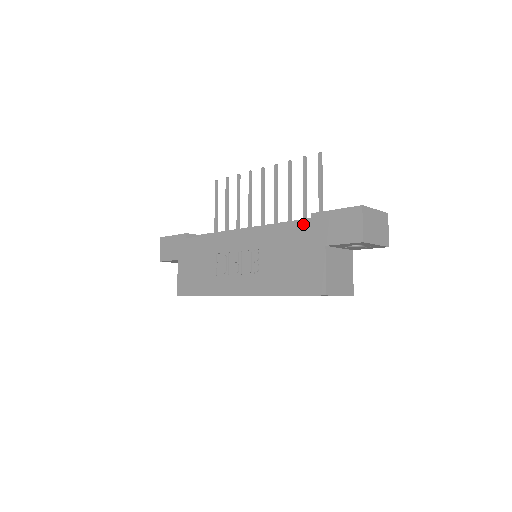
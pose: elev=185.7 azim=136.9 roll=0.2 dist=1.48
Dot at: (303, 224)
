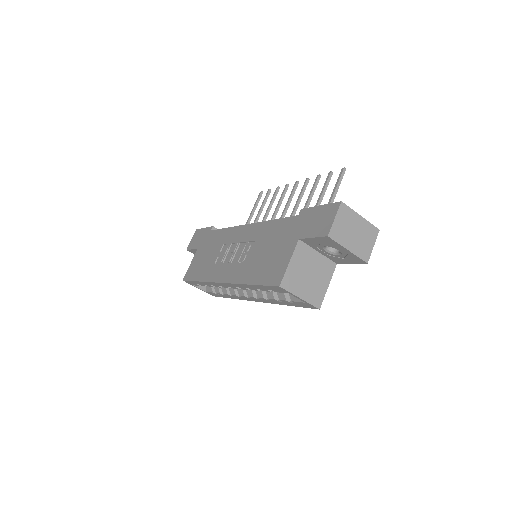
Dot at: (291, 219)
